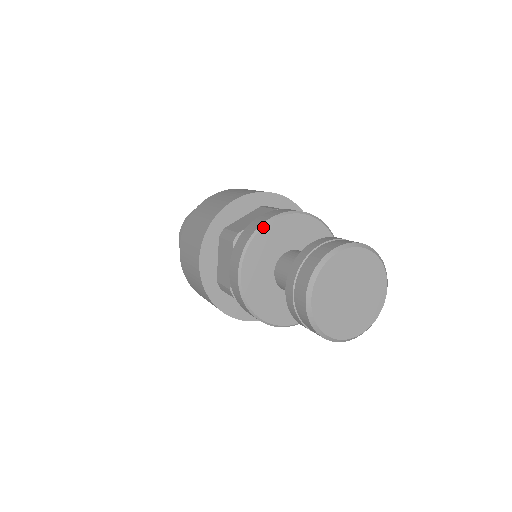
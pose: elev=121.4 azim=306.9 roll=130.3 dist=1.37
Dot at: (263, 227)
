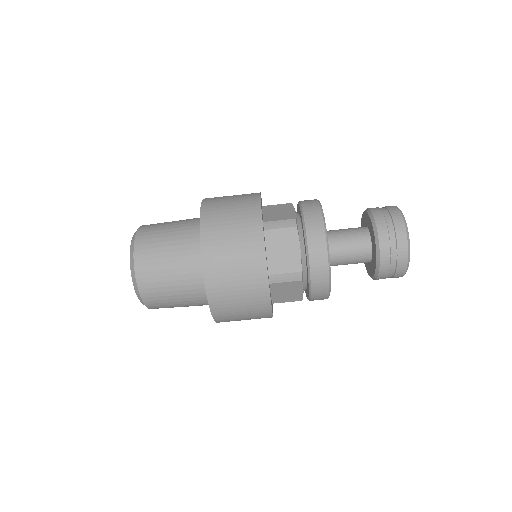
Dot at: occluded
